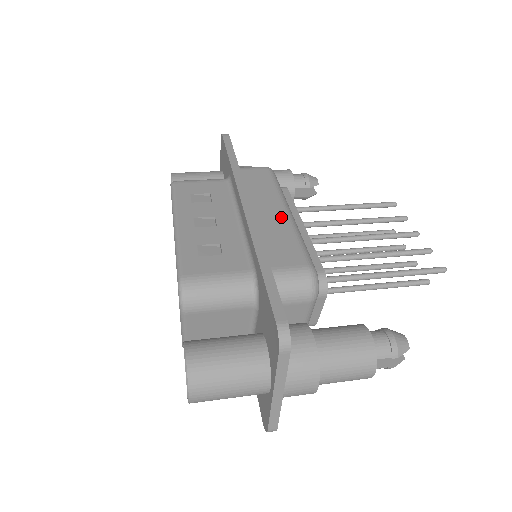
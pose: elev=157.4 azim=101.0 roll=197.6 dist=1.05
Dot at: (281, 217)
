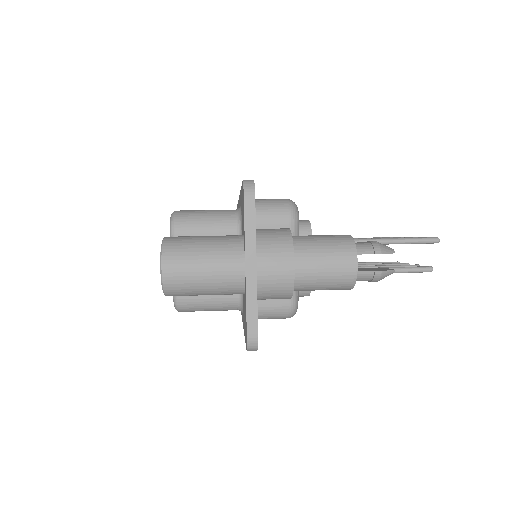
Dot at: occluded
